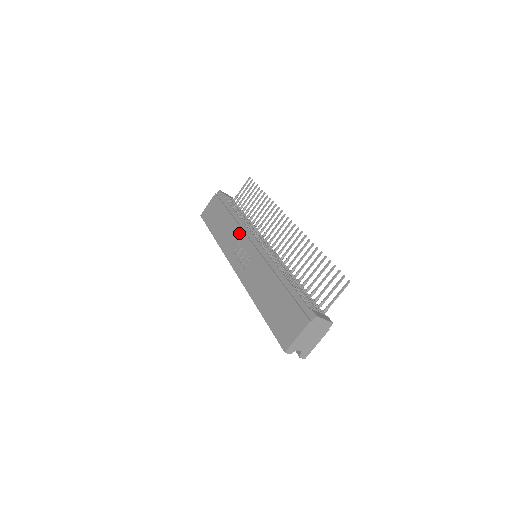
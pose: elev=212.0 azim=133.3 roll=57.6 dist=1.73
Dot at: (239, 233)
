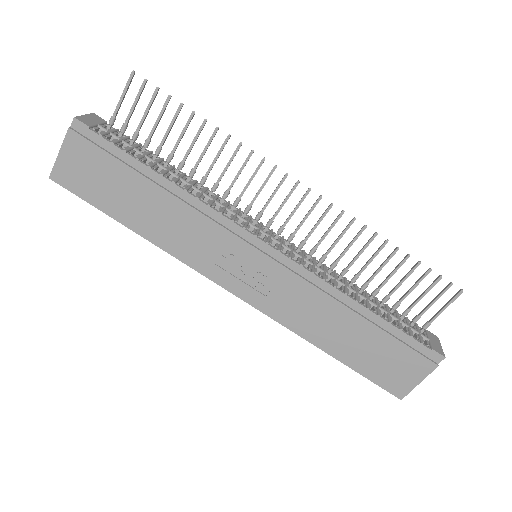
Dot at: (212, 230)
